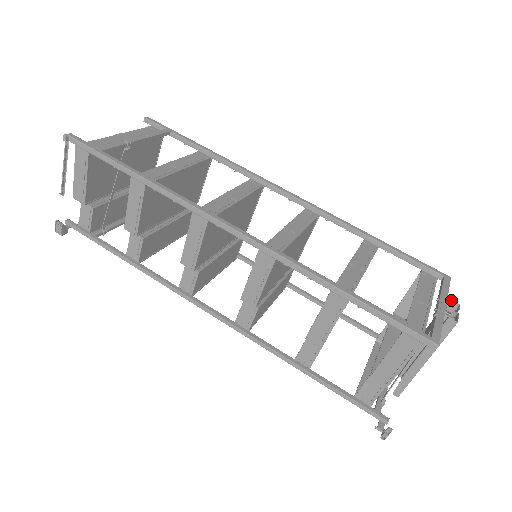
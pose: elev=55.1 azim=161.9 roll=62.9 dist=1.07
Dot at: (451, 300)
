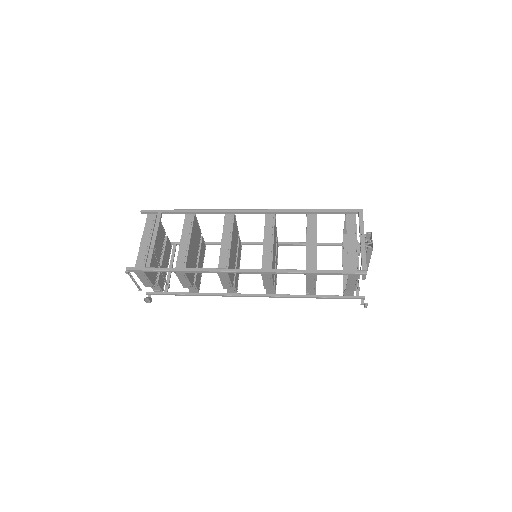
Dot at: (366, 232)
